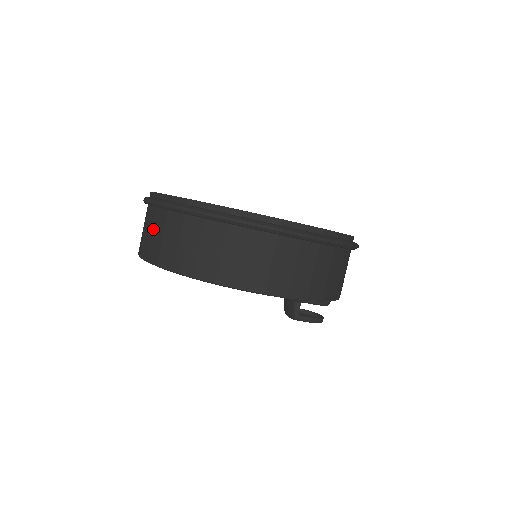
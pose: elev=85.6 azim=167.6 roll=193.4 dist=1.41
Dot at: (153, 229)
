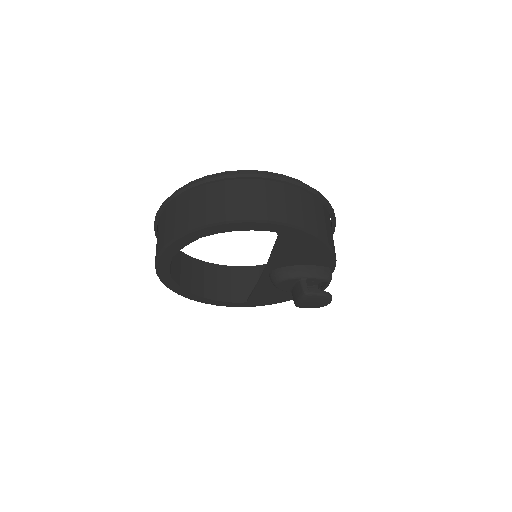
Dot at: (166, 222)
